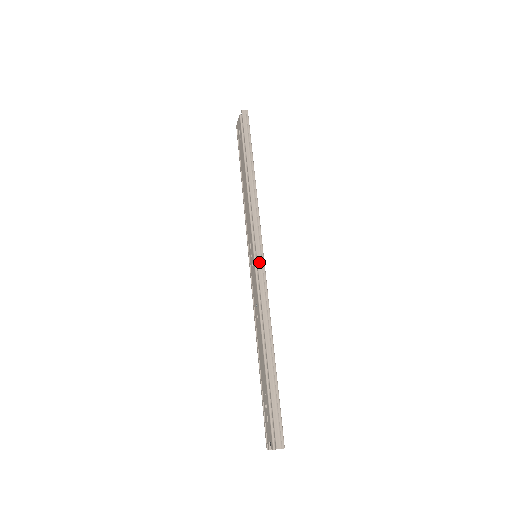
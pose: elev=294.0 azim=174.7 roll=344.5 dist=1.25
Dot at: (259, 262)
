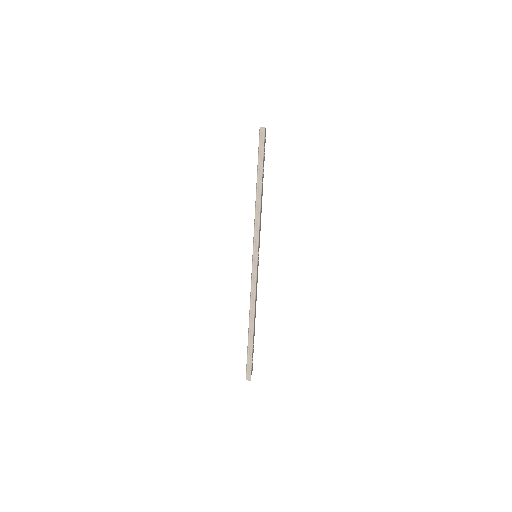
Dot at: (253, 266)
